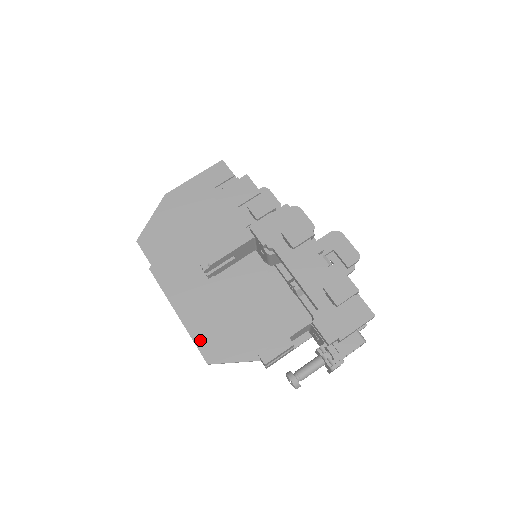
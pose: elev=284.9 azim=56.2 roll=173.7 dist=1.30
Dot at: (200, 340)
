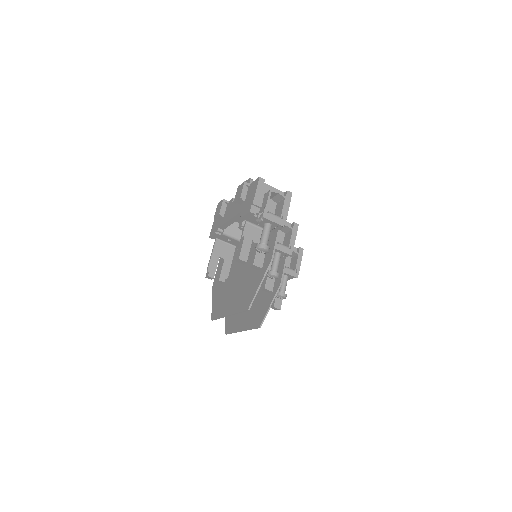
Dot at: (240, 308)
